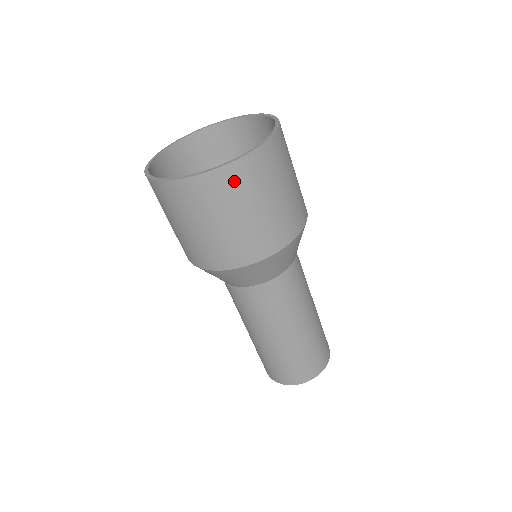
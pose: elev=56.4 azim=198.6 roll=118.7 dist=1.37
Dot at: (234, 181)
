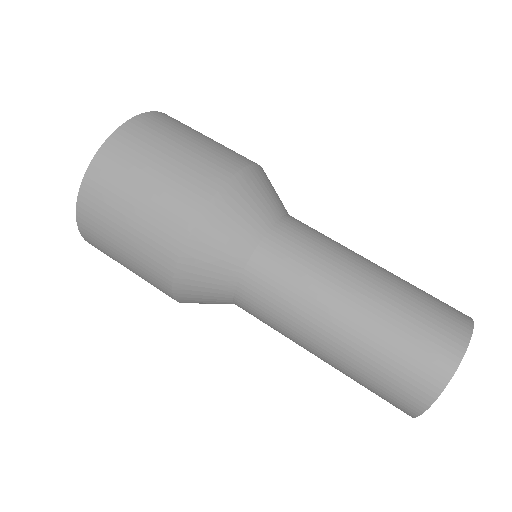
Dot at: occluded
